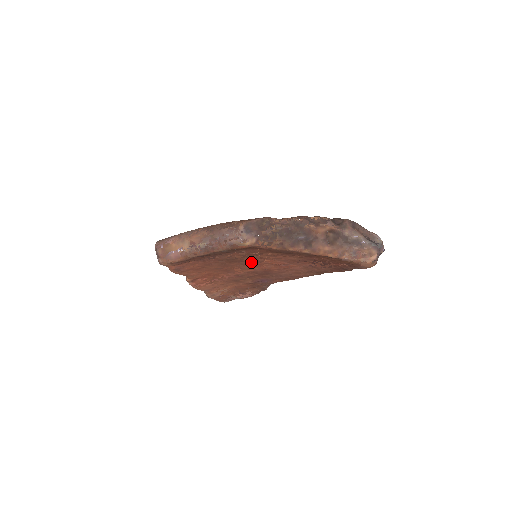
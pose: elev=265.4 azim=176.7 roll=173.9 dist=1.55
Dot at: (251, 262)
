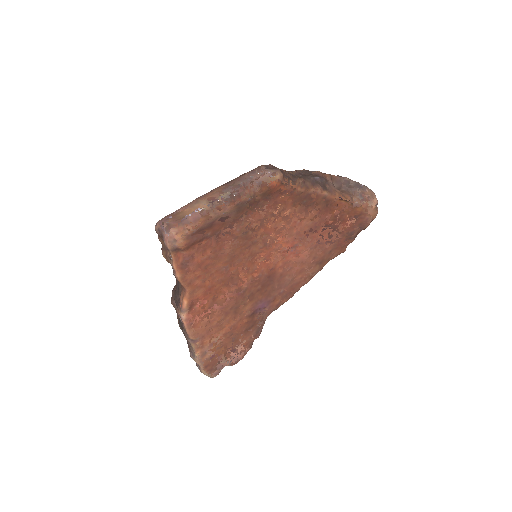
Dot at: (261, 247)
